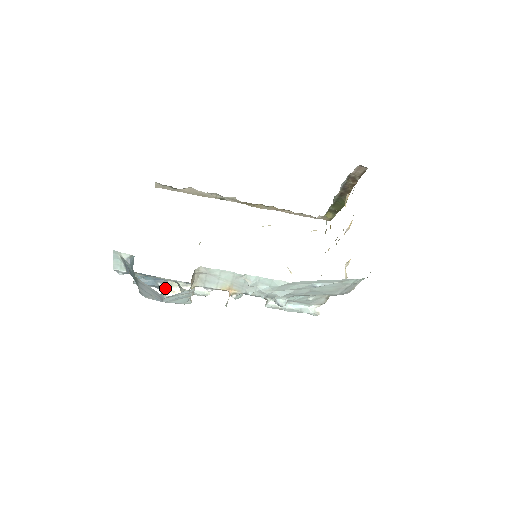
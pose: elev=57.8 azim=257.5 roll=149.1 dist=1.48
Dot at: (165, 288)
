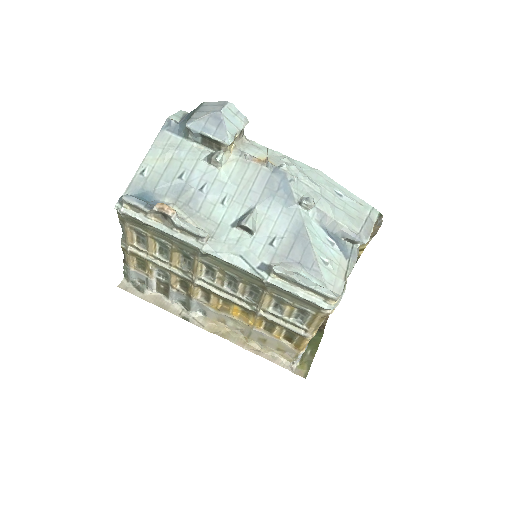
Dot at: occluded
